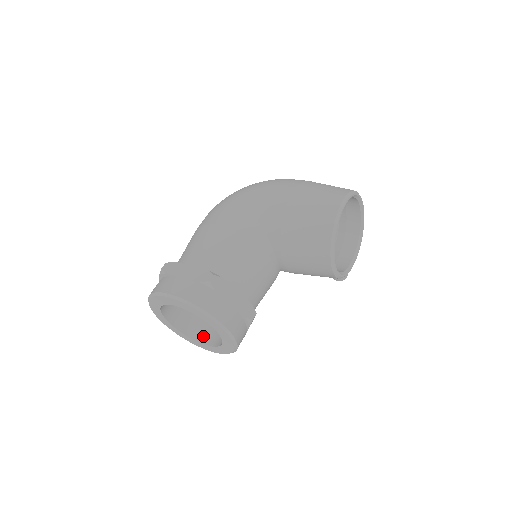
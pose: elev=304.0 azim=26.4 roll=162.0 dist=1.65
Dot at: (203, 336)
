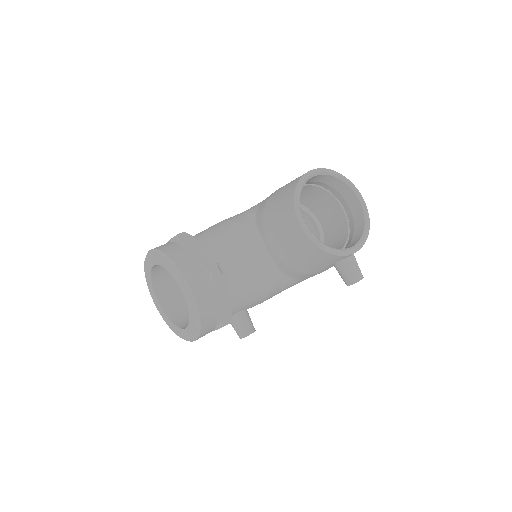
Dot at: occluded
